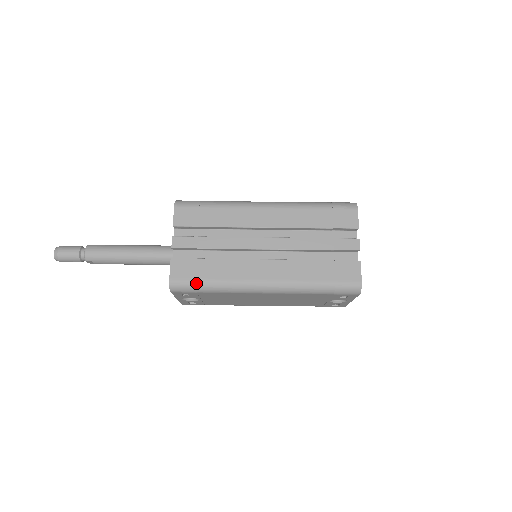
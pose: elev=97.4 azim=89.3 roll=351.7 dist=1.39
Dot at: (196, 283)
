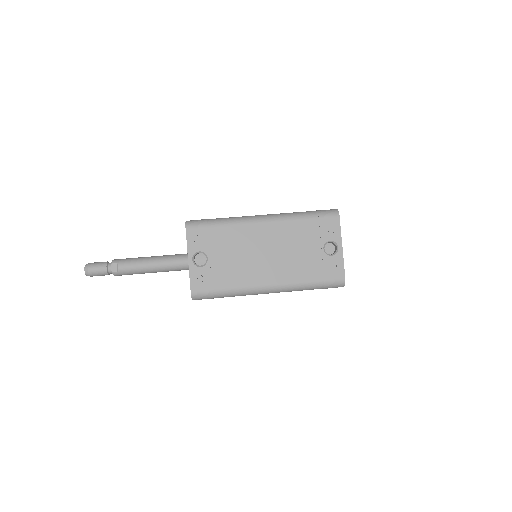
Dot at: (207, 220)
